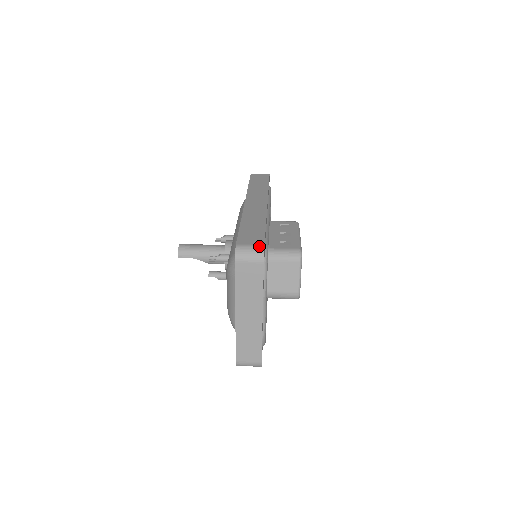
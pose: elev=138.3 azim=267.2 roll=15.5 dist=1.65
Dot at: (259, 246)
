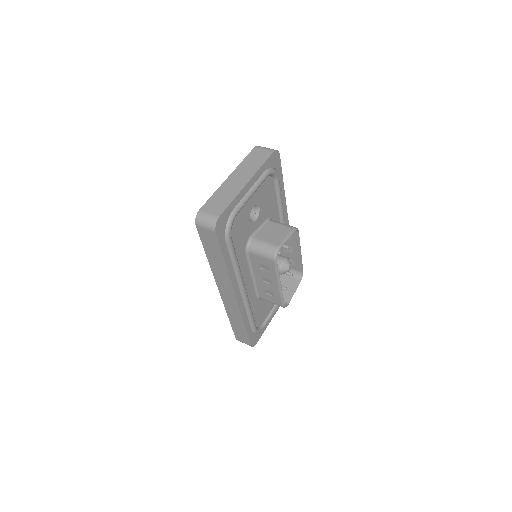
Dot at: occluded
